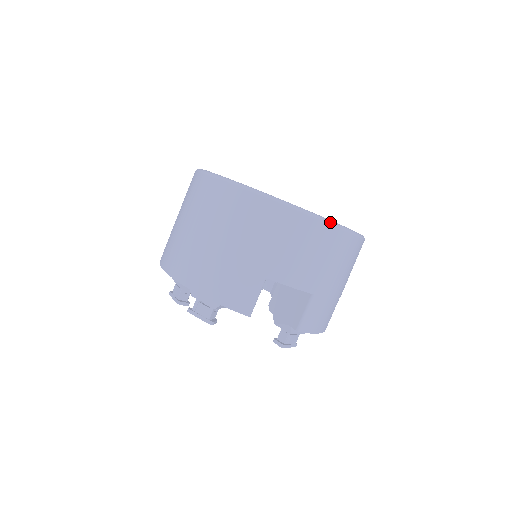
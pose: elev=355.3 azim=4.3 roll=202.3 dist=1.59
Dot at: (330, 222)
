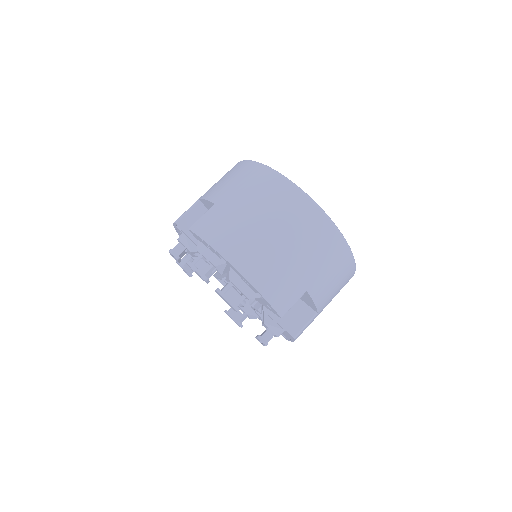
Dot at: occluded
